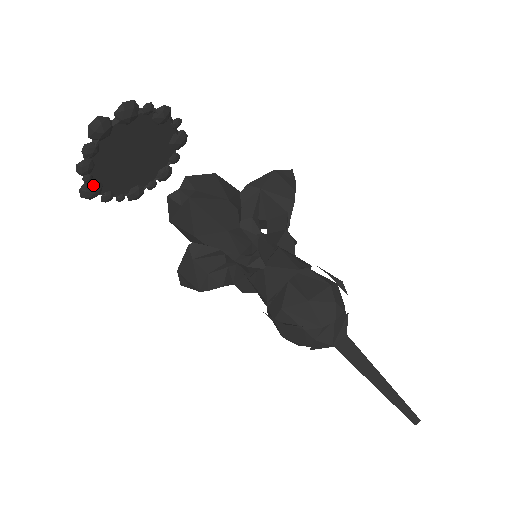
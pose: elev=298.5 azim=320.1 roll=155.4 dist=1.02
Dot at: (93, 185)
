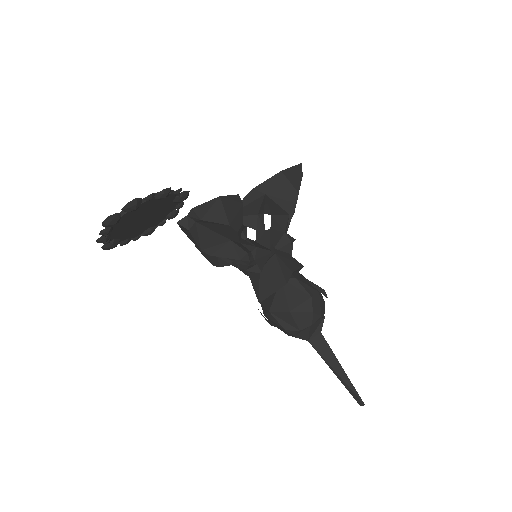
Dot at: (112, 244)
